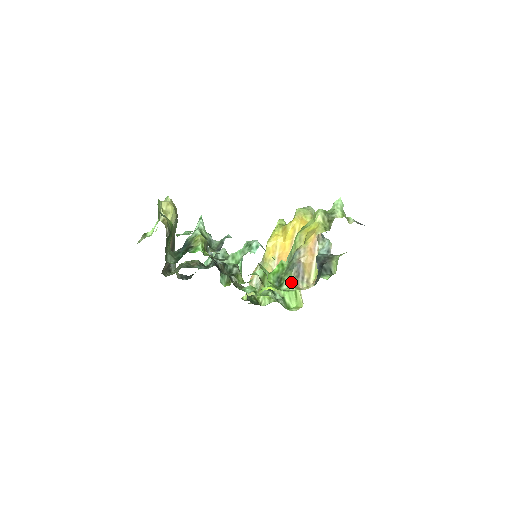
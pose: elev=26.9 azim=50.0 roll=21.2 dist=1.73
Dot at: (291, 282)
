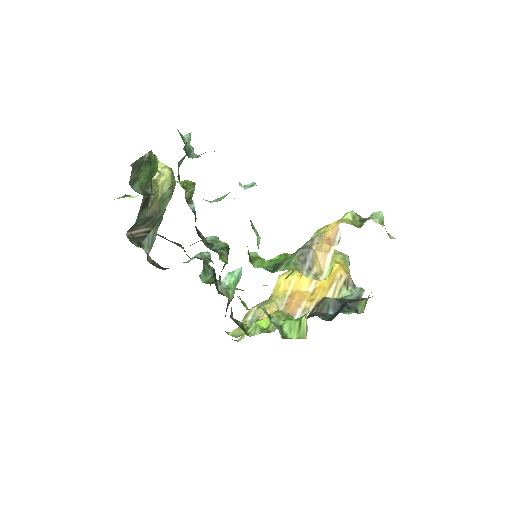
Dot at: (291, 264)
